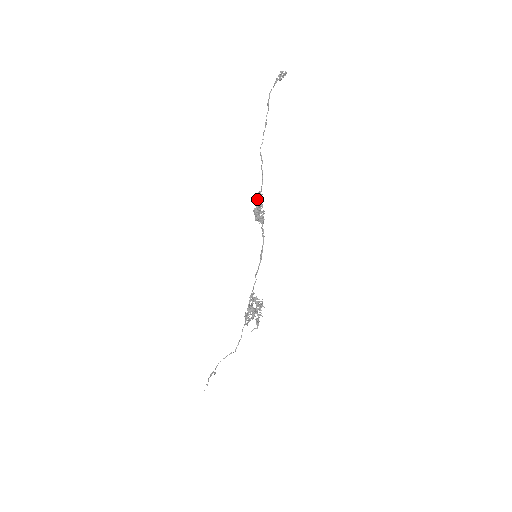
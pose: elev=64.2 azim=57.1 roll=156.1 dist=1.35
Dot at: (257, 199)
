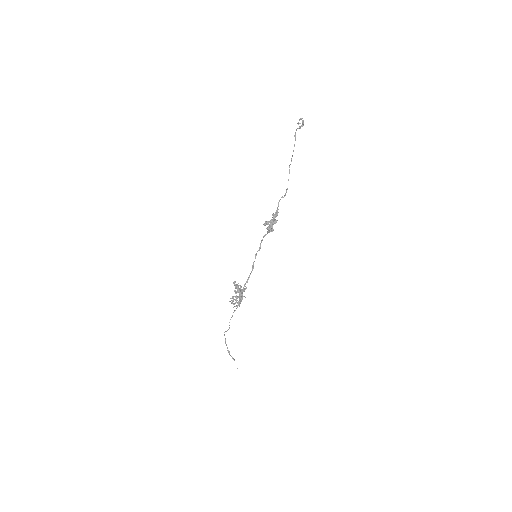
Dot at: (275, 216)
